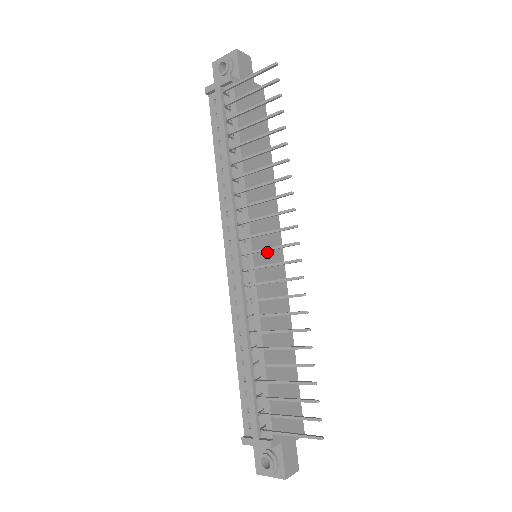
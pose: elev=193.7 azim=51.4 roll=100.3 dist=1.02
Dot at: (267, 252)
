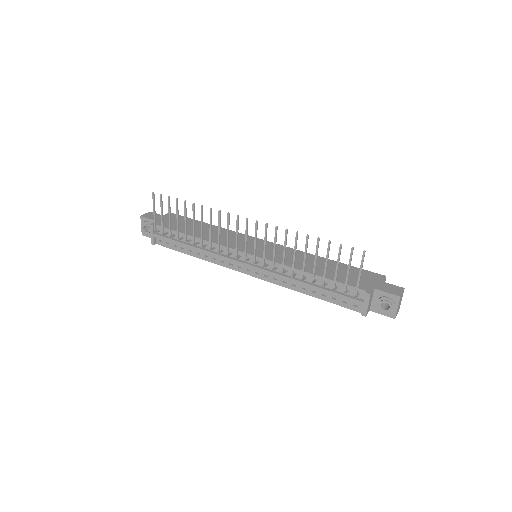
Dot at: (256, 247)
